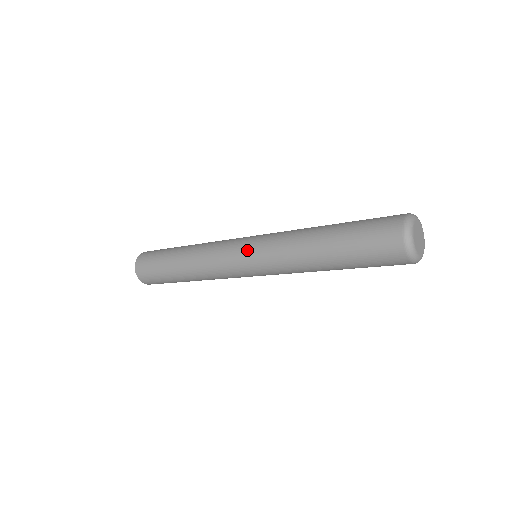
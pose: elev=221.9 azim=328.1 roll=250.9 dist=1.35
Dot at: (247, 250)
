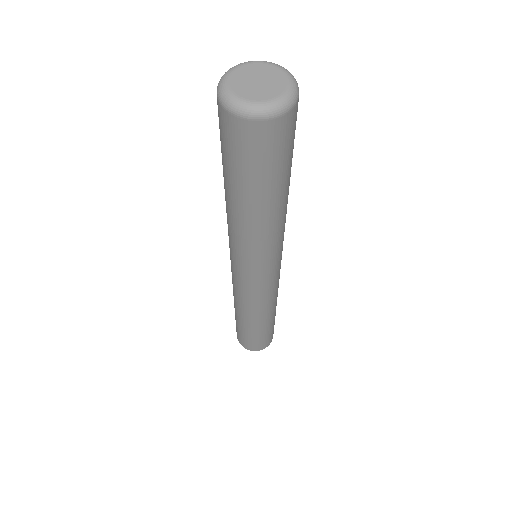
Dot at: (231, 260)
